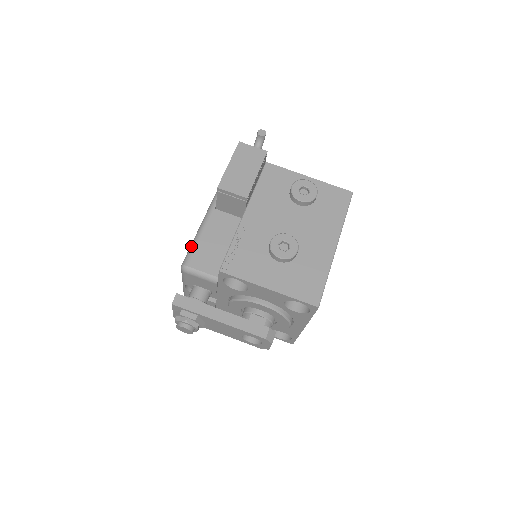
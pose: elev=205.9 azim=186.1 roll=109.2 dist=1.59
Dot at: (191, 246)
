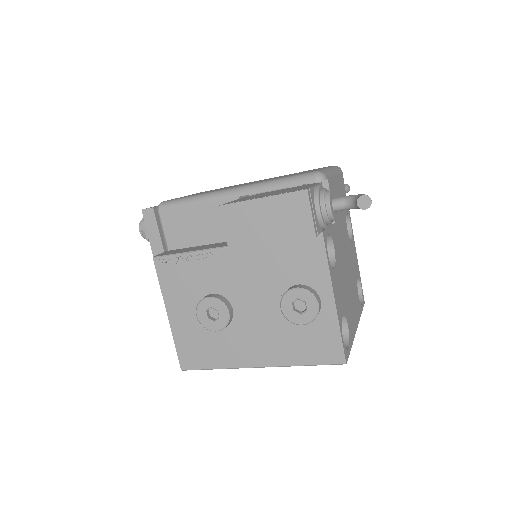
Dot at: (183, 200)
